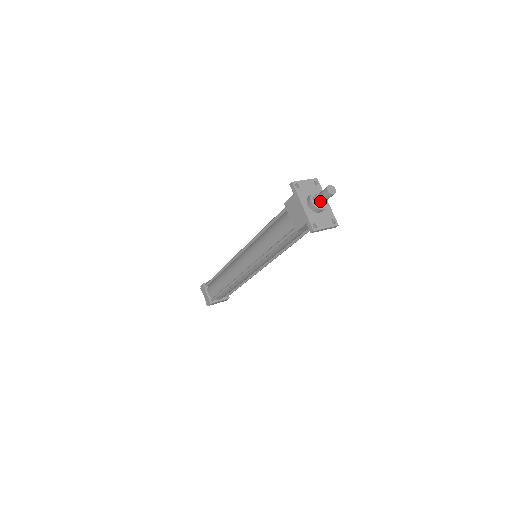
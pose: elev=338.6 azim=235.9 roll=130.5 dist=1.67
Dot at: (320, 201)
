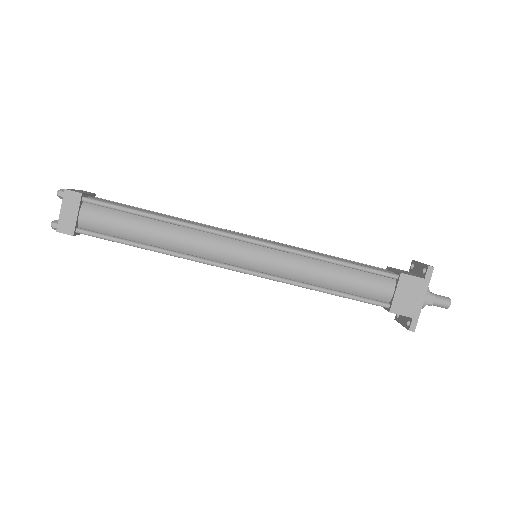
Dot at: (433, 304)
